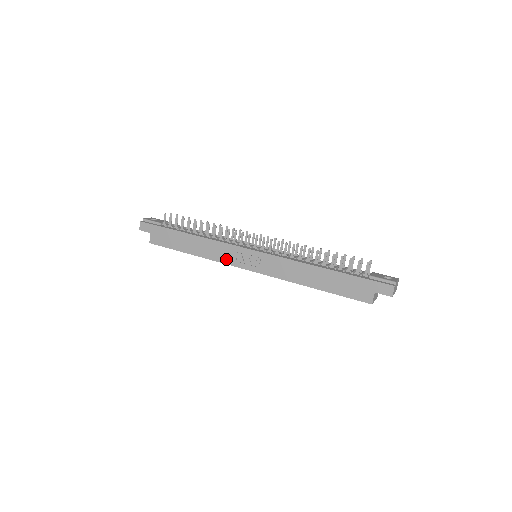
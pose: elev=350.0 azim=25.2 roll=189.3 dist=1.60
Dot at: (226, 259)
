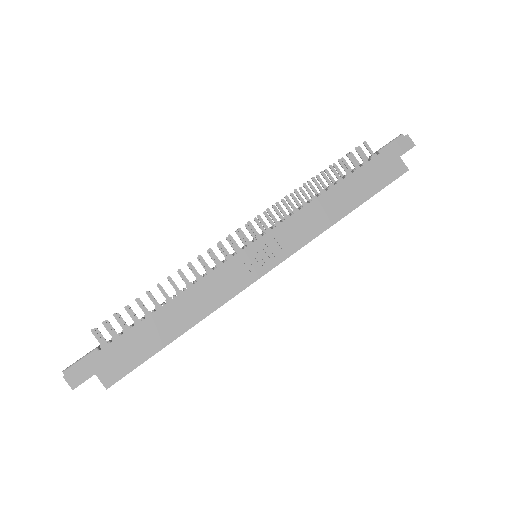
Dot at: (233, 287)
